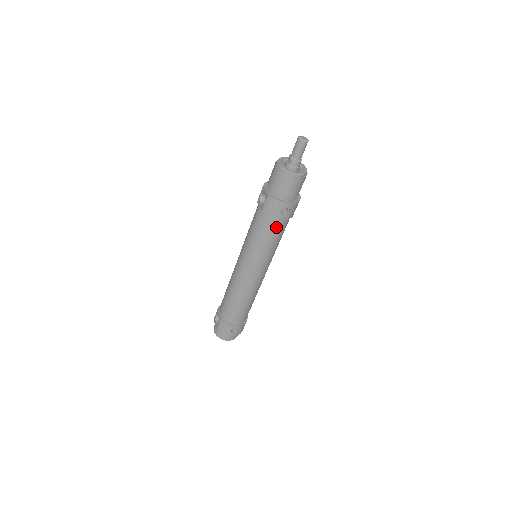
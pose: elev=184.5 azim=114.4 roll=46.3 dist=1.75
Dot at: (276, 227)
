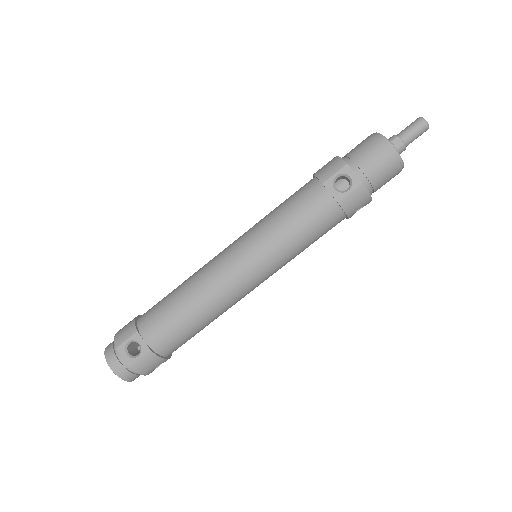
Dot at: (333, 226)
